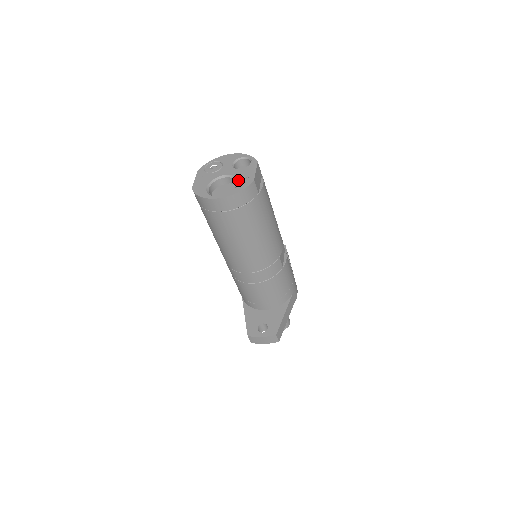
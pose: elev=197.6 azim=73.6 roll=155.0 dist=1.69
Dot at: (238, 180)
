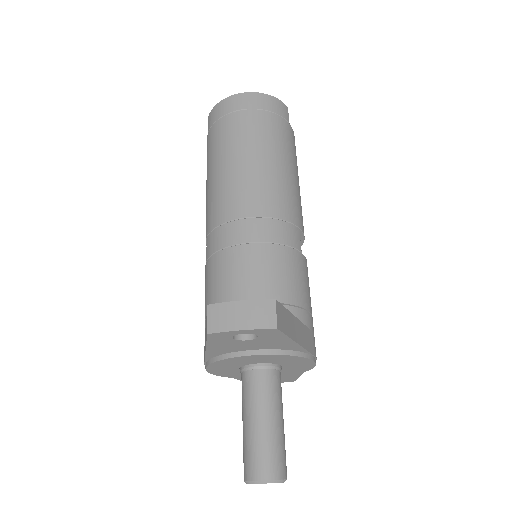
Dot at: occluded
